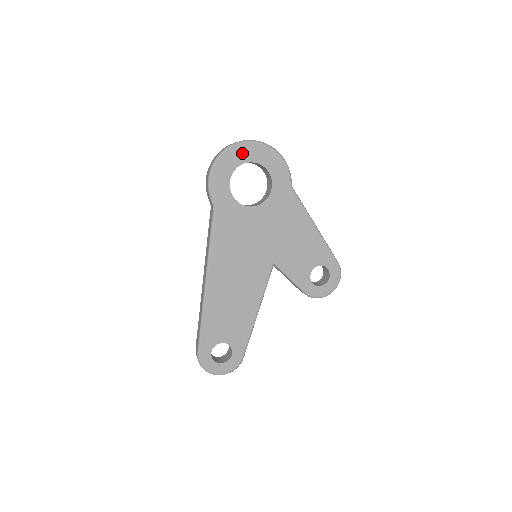
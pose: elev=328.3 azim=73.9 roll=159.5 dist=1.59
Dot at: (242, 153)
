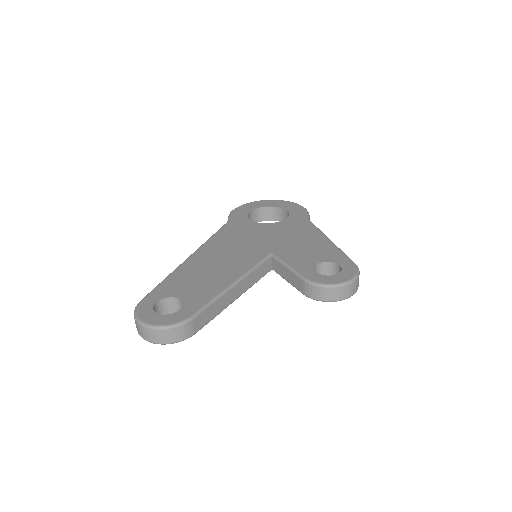
Dot at: (267, 203)
